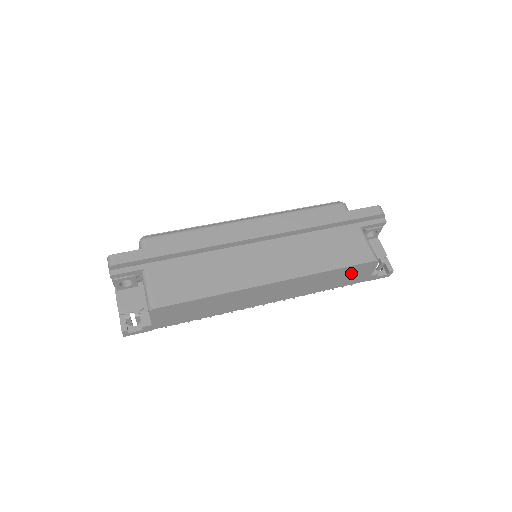
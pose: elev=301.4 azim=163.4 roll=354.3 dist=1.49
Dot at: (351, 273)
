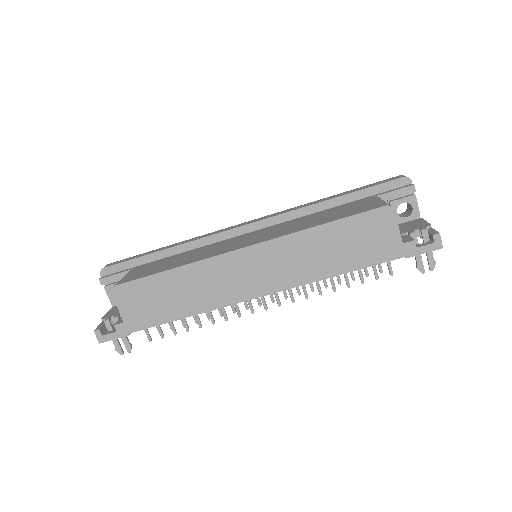
Dot at: (361, 235)
